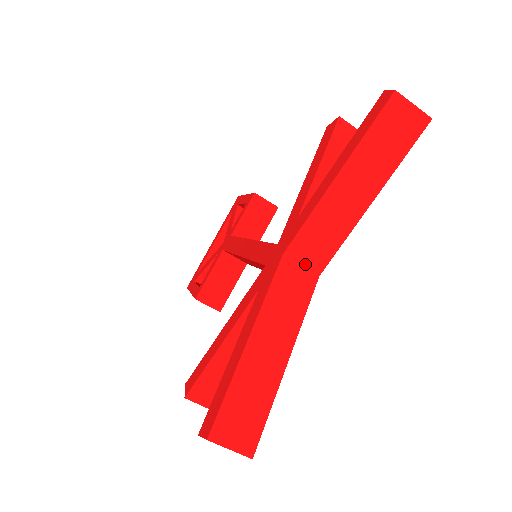
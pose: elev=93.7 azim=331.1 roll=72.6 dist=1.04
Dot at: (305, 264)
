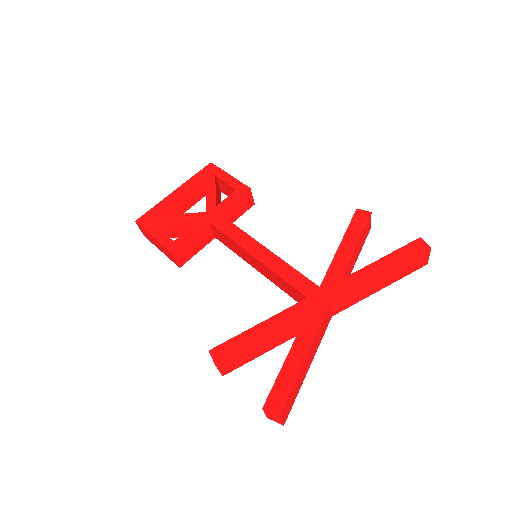
Dot at: (333, 309)
